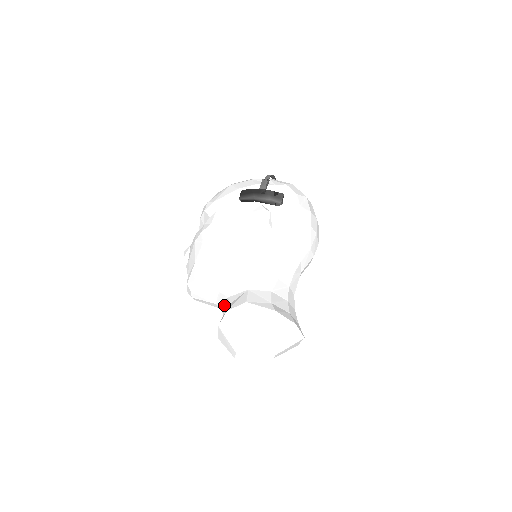
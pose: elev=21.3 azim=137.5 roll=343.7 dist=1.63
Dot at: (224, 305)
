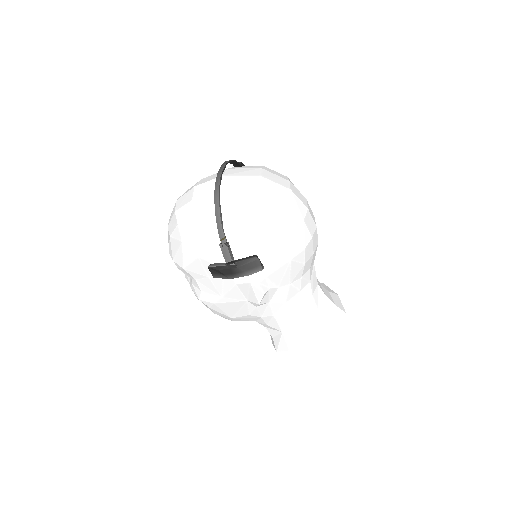
Dot at: occluded
